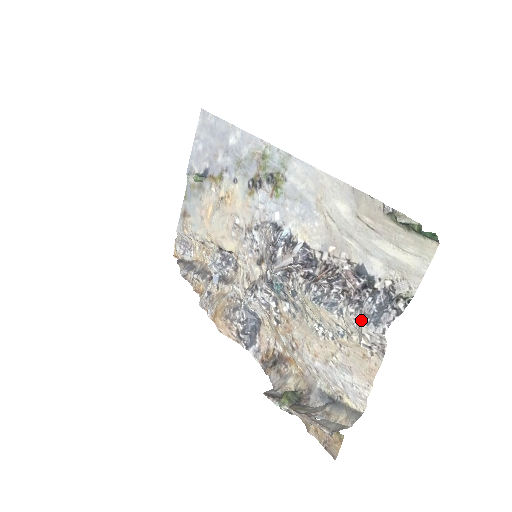
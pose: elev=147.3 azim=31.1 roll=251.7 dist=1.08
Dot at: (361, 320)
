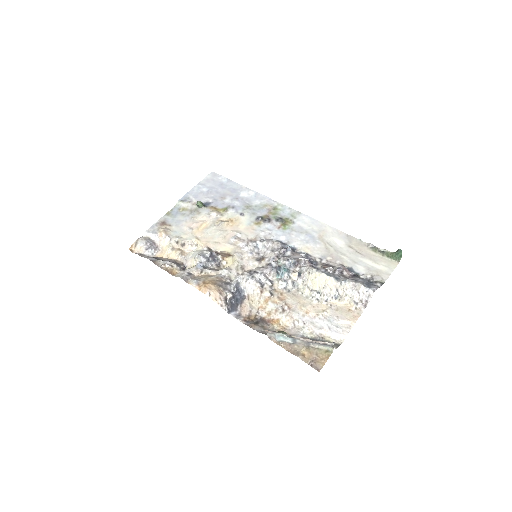
Dot at: (361, 284)
